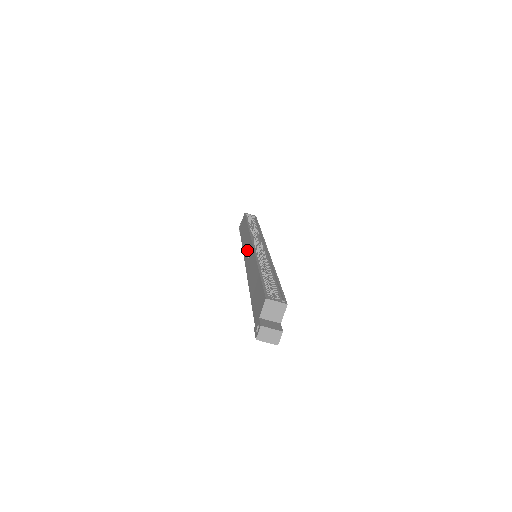
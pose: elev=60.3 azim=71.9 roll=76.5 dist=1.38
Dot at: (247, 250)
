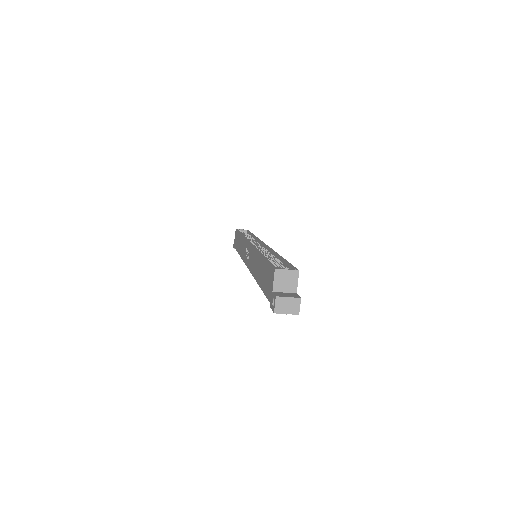
Dot at: (246, 253)
